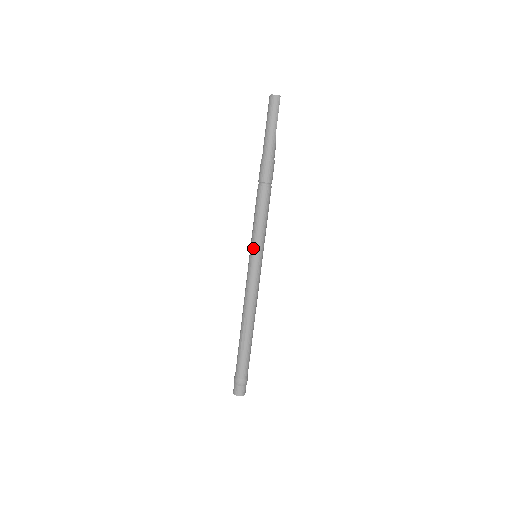
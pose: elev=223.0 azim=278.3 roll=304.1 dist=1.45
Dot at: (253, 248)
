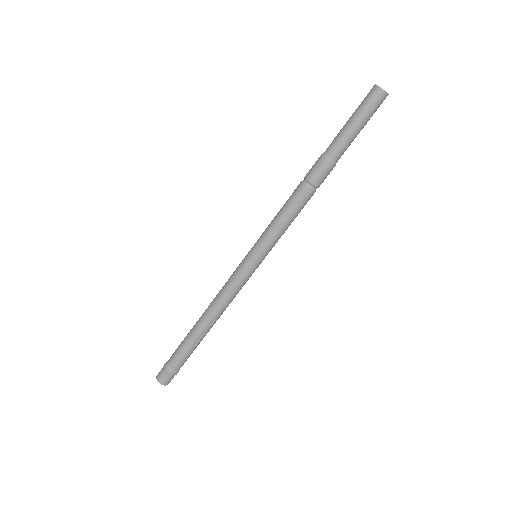
Dot at: (264, 252)
